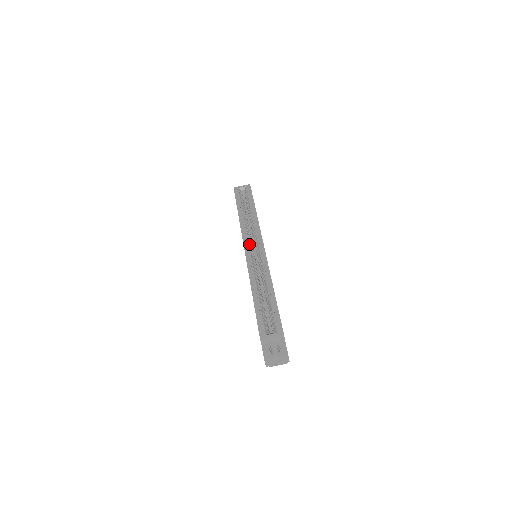
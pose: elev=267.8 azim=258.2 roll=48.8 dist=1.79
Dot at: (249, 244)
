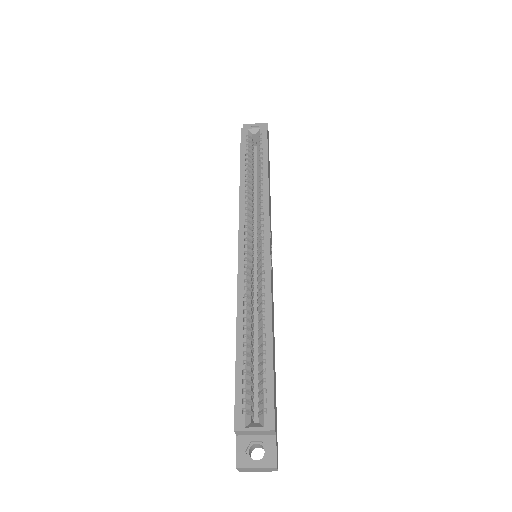
Dot at: (247, 237)
